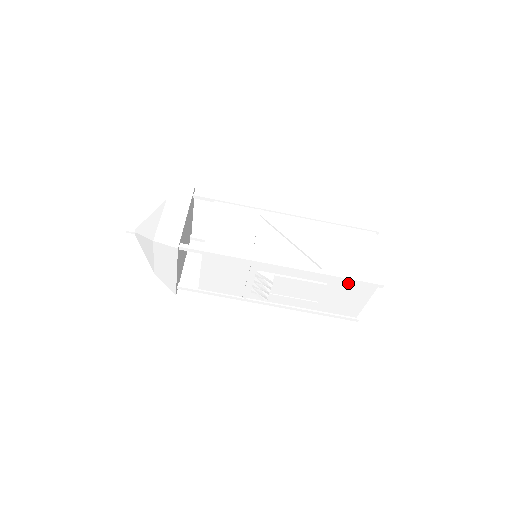
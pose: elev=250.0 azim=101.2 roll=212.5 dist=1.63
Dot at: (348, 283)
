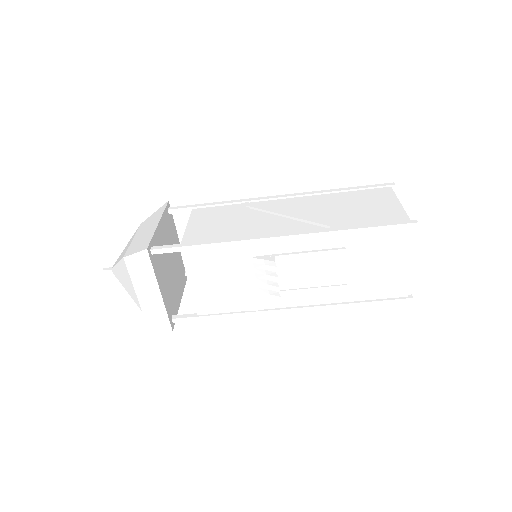
Dot at: (371, 237)
